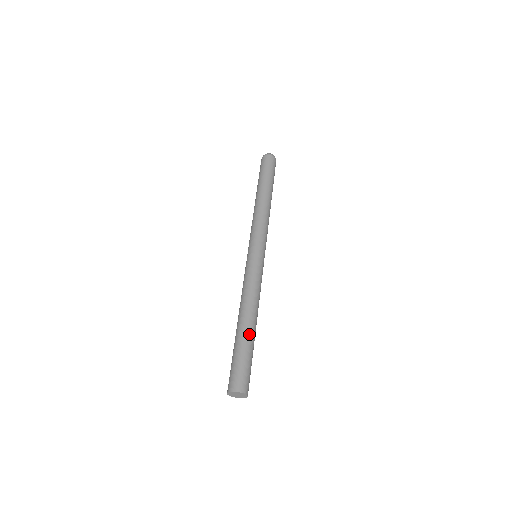
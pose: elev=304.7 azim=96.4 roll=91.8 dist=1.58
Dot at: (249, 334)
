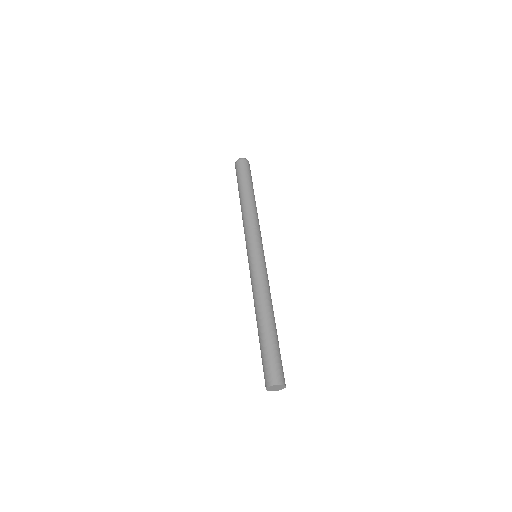
Dot at: (272, 329)
